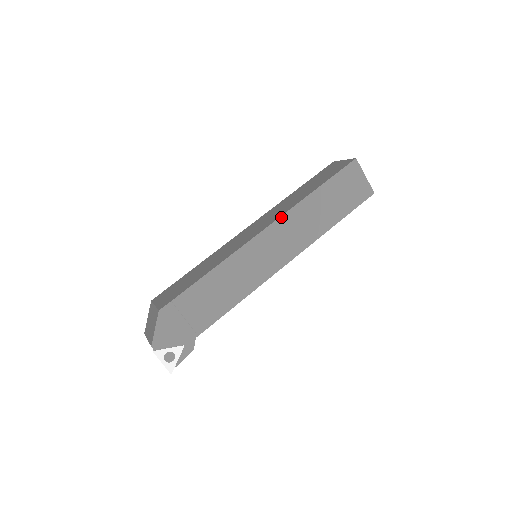
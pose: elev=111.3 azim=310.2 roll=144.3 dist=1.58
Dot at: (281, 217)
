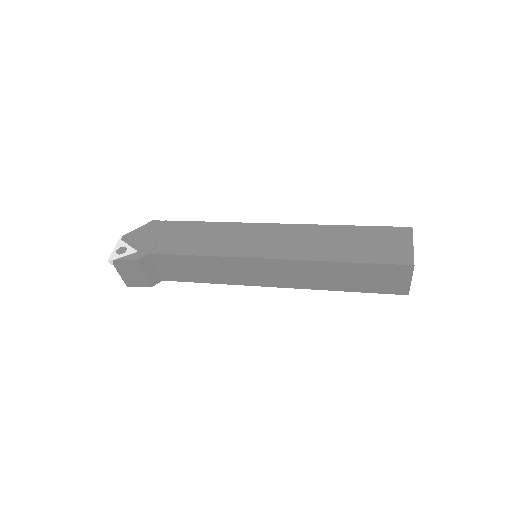
Dot at: (296, 225)
